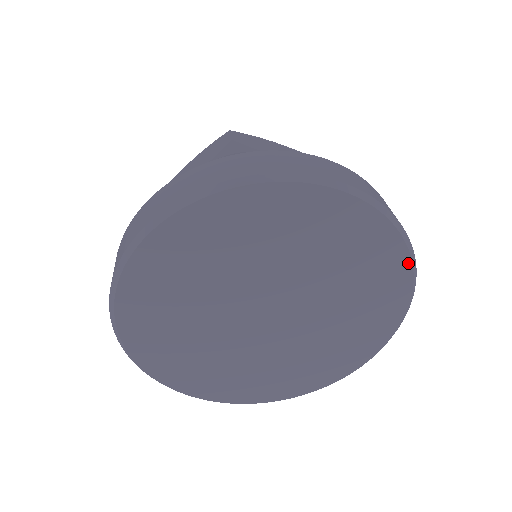
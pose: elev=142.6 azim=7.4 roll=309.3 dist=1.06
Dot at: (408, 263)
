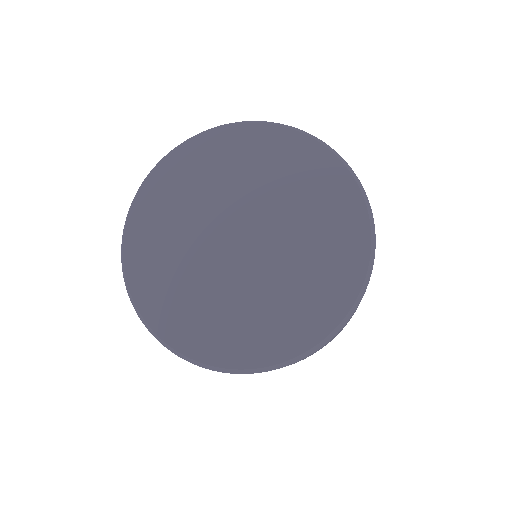
Dot at: (360, 197)
